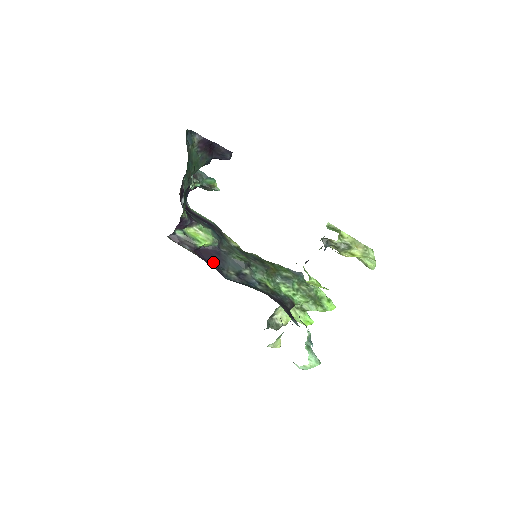
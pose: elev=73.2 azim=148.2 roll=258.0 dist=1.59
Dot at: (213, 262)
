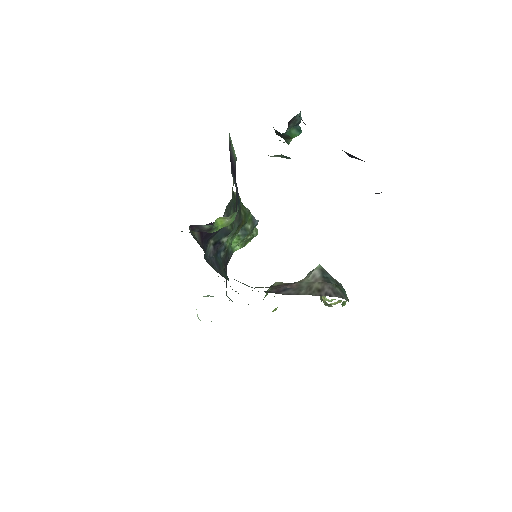
Dot at: (206, 238)
